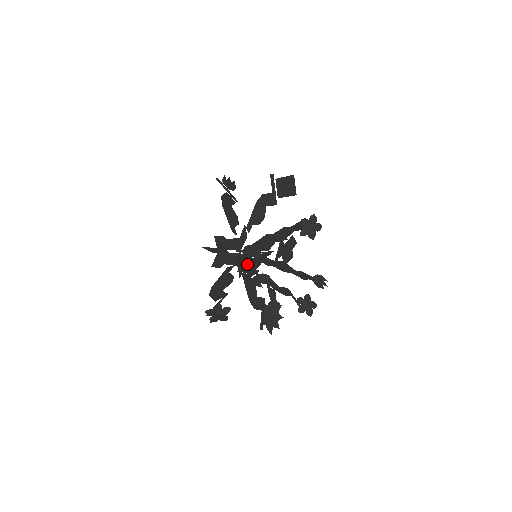
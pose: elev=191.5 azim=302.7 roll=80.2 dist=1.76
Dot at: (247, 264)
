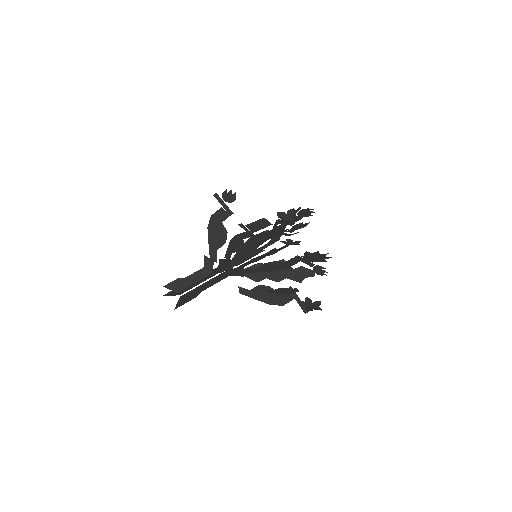
Dot at: occluded
